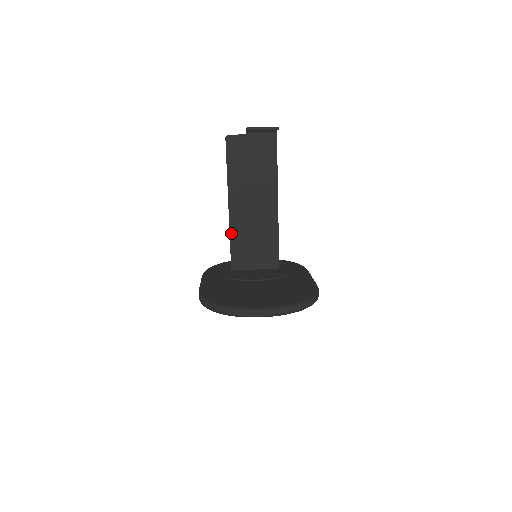
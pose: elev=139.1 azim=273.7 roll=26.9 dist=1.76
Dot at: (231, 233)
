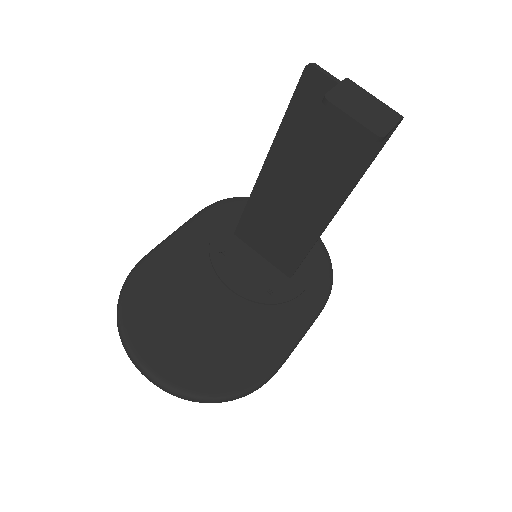
Dot at: (251, 199)
